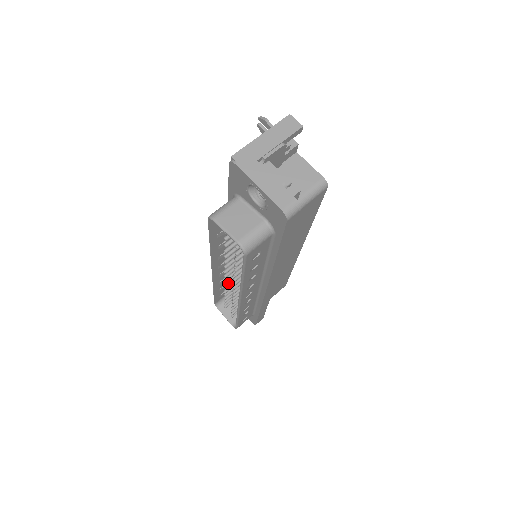
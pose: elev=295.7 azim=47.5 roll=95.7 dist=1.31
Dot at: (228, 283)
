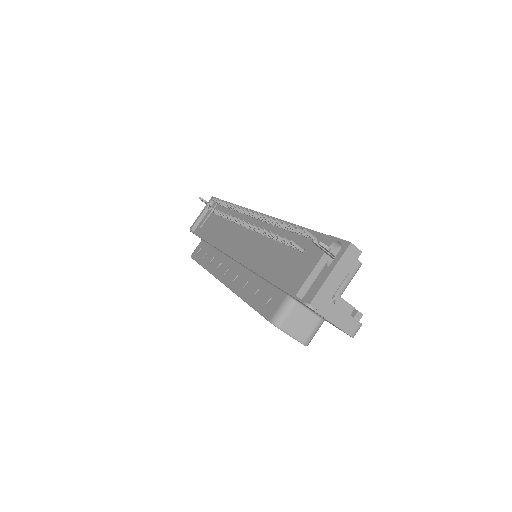
Dot at: occluded
